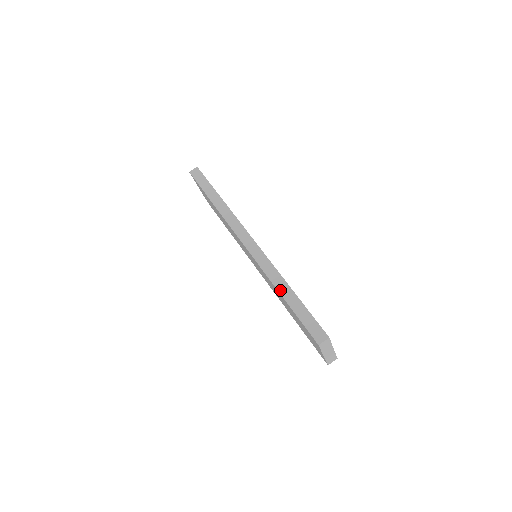
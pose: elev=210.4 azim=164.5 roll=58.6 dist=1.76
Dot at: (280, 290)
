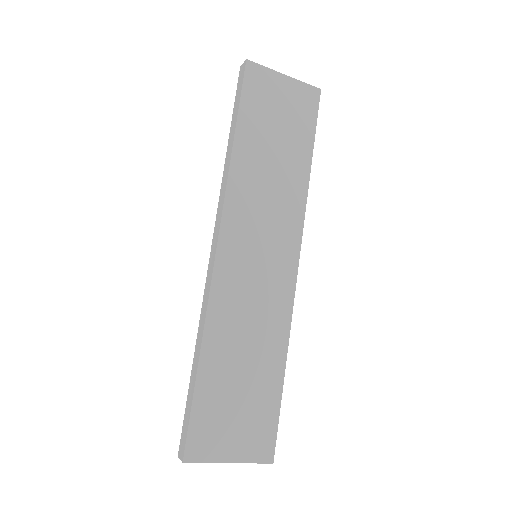
Dot at: (195, 350)
